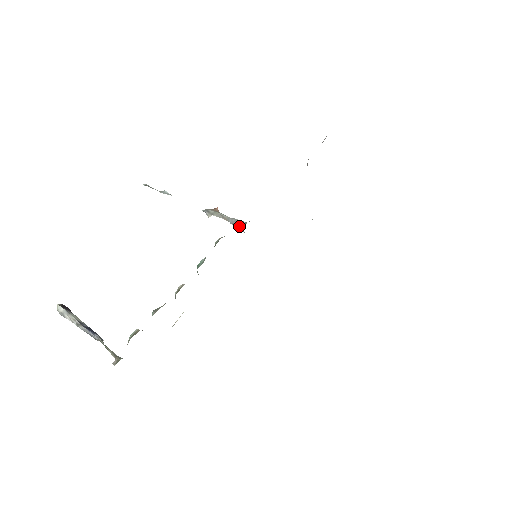
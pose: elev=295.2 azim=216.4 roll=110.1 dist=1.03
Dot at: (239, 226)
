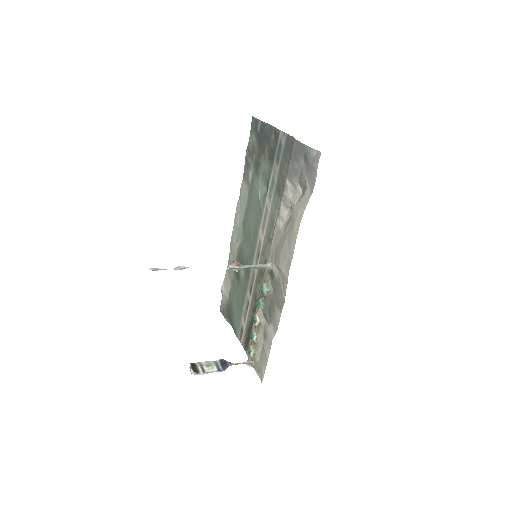
Dot at: (262, 268)
